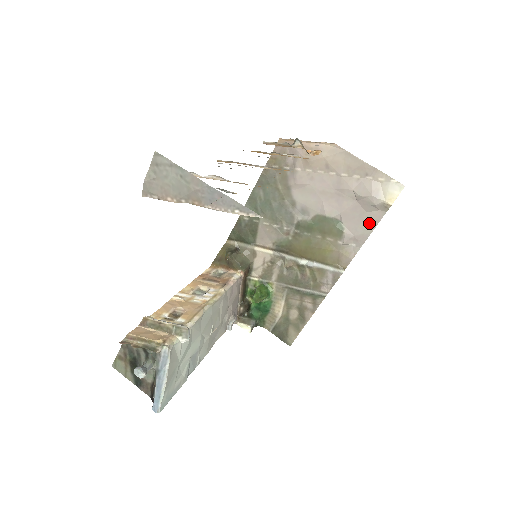
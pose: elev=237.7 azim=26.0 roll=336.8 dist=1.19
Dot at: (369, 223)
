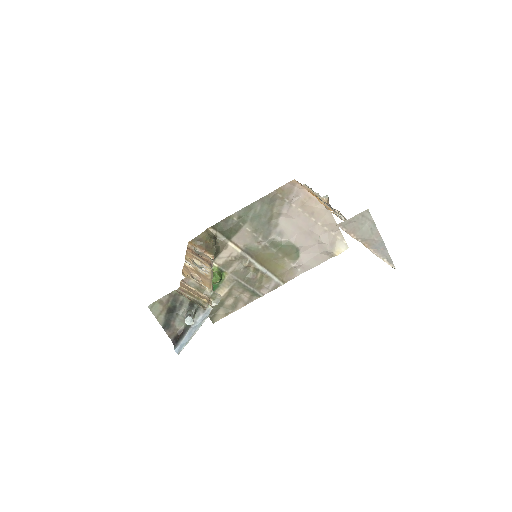
Dot at: (317, 260)
